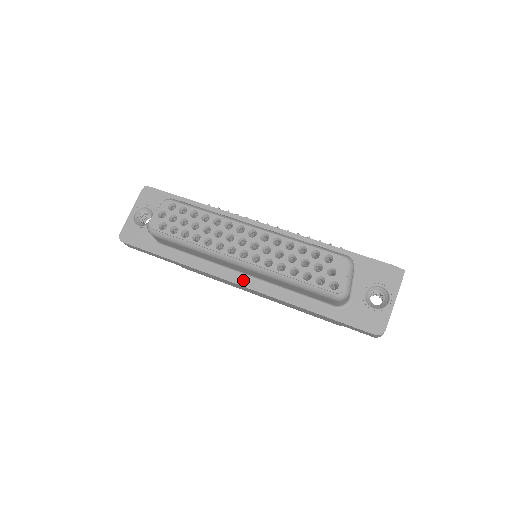
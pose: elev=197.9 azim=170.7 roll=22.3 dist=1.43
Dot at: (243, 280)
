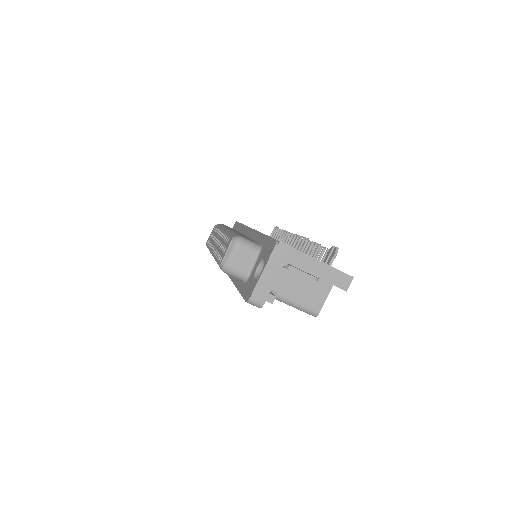
Dot at: occluded
